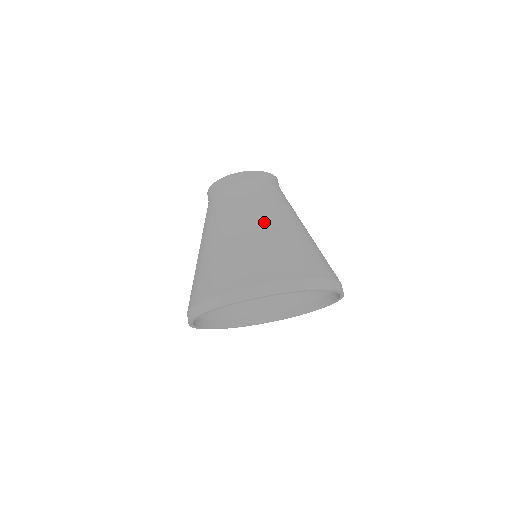
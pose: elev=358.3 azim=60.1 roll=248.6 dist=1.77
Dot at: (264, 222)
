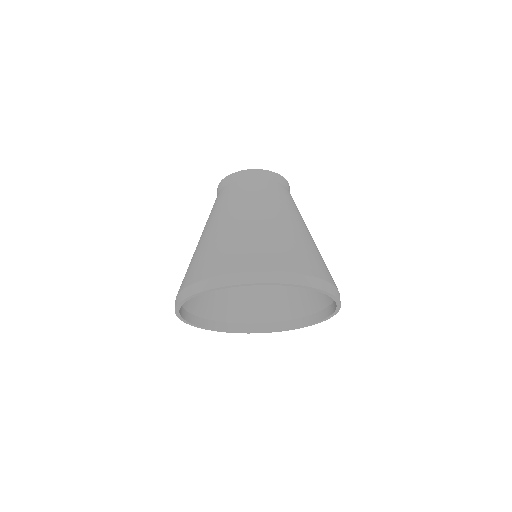
Dot at: (262, 216)
